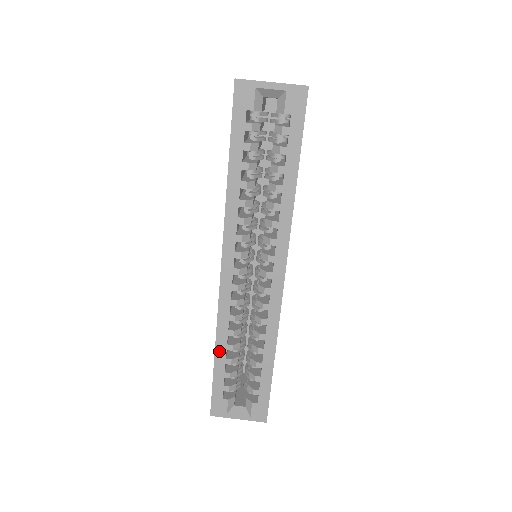
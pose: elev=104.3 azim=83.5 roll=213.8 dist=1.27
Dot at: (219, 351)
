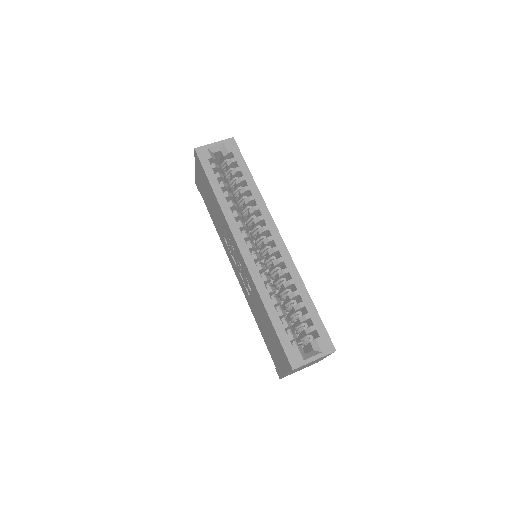
Dot at: (269, 309)
